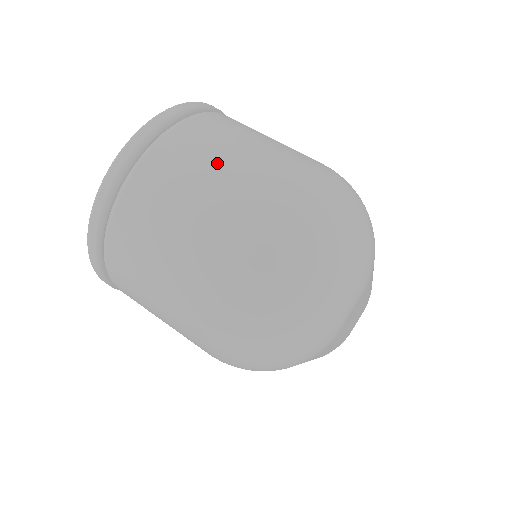
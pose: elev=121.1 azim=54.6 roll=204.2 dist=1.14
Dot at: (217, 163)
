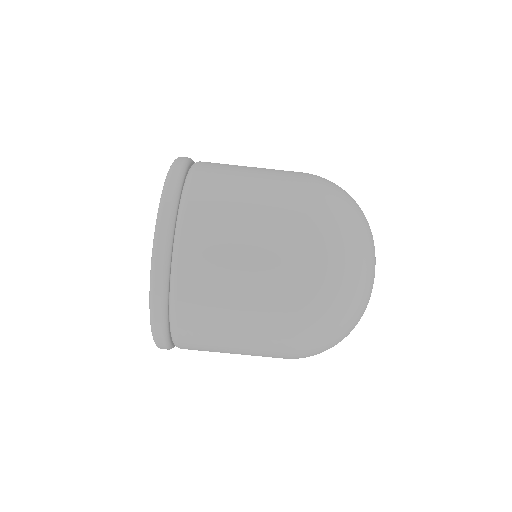
Dot at: (244, 226)
